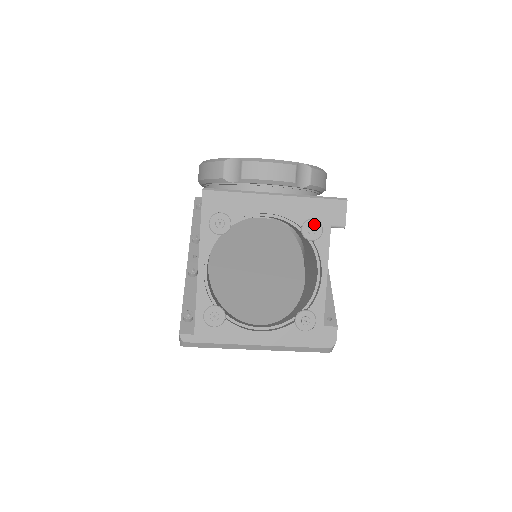
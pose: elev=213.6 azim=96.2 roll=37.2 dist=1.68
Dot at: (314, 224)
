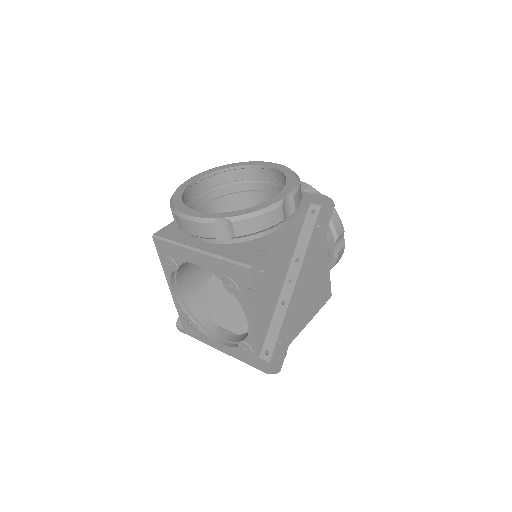
Dot at: (230, 282)
